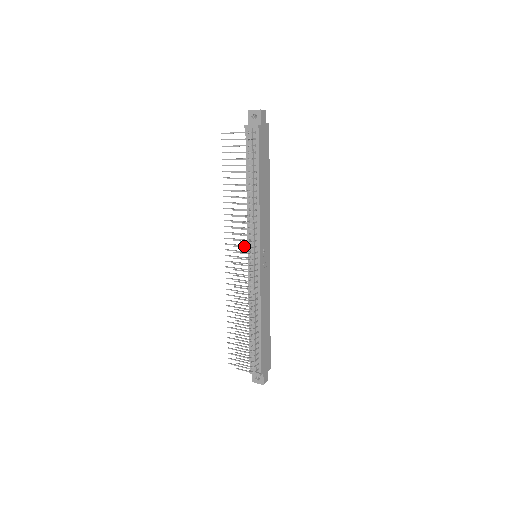
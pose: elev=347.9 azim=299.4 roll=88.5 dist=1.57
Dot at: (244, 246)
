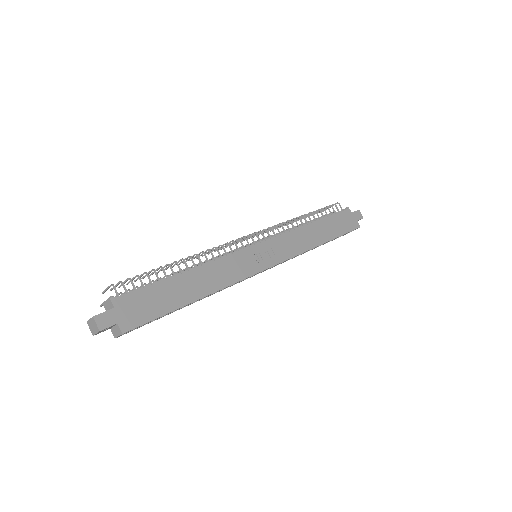
Dot at: (255, 241)
